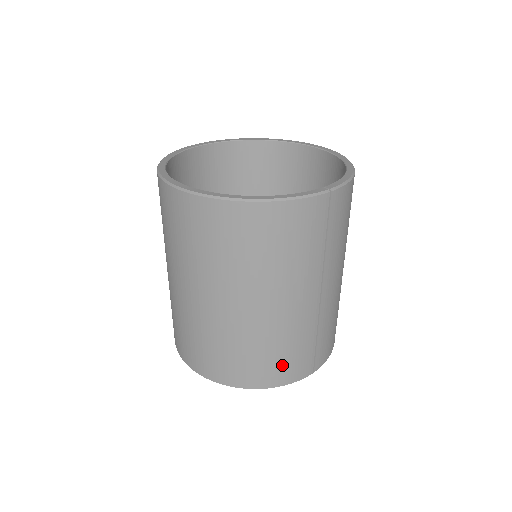
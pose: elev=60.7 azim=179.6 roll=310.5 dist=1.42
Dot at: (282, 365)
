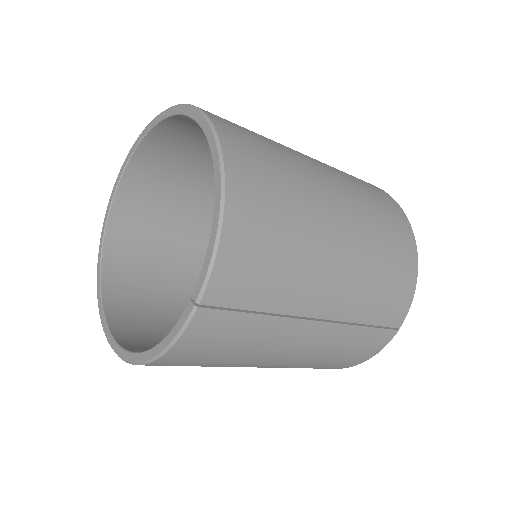
Dot at: (349, 358)
